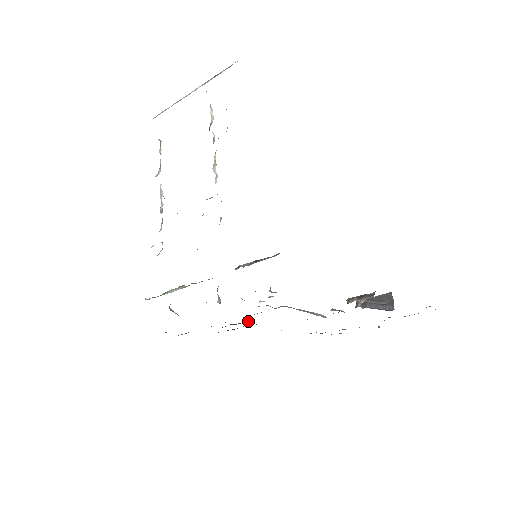
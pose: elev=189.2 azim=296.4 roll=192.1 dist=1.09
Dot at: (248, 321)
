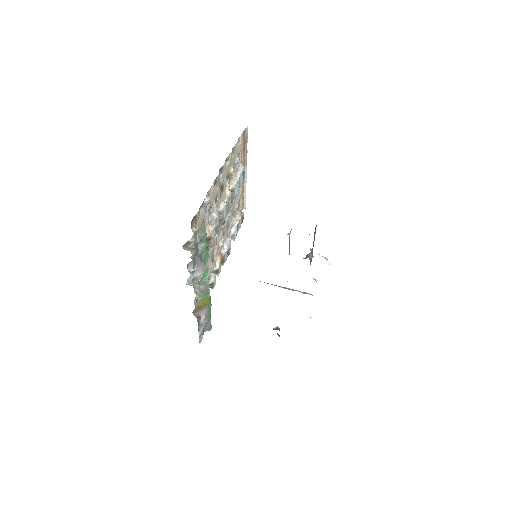
Dot at: (274, 328)
